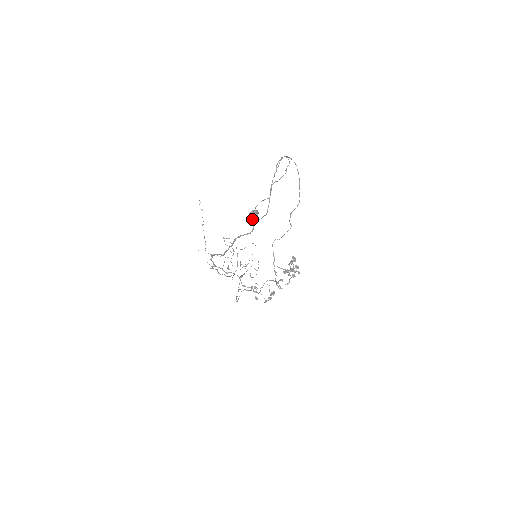
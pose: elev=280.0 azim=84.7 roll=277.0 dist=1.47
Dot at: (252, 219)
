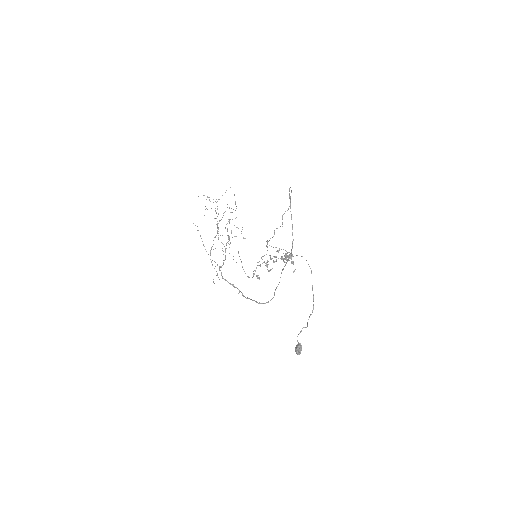
Dot at: (299, 354)
